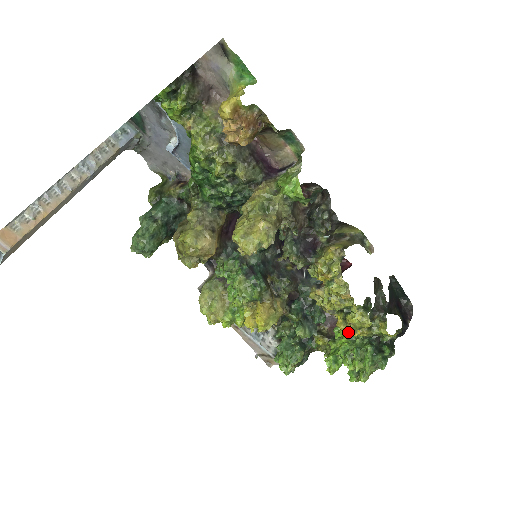
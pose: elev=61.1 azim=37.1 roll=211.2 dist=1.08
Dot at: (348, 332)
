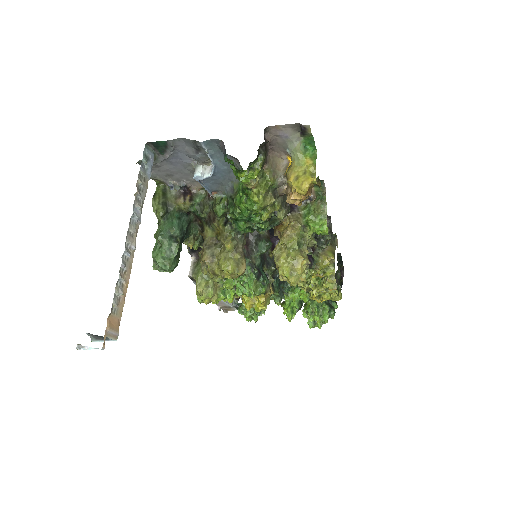
Dot at: (308, 295)
